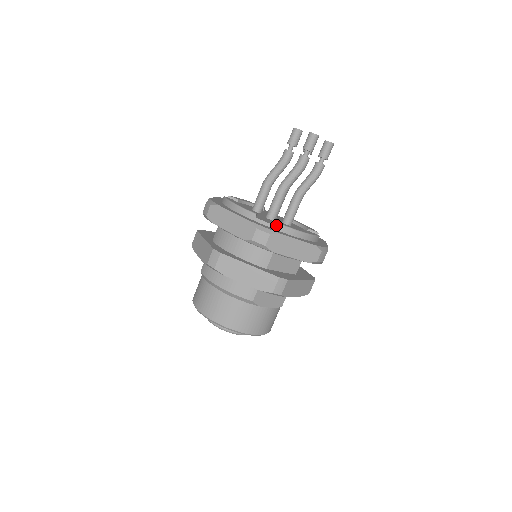
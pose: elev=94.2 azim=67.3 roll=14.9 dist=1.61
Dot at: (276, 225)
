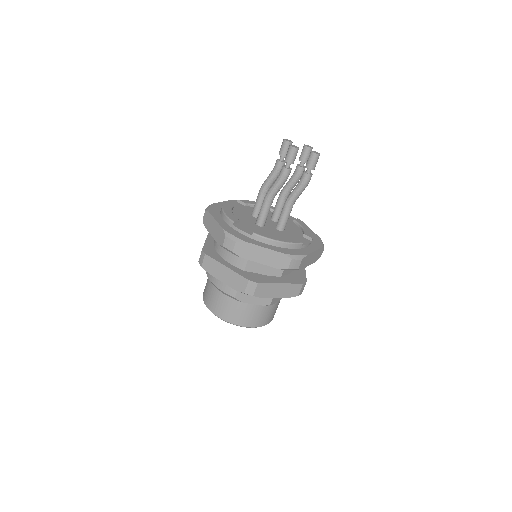
Dot at: (251, 233)
